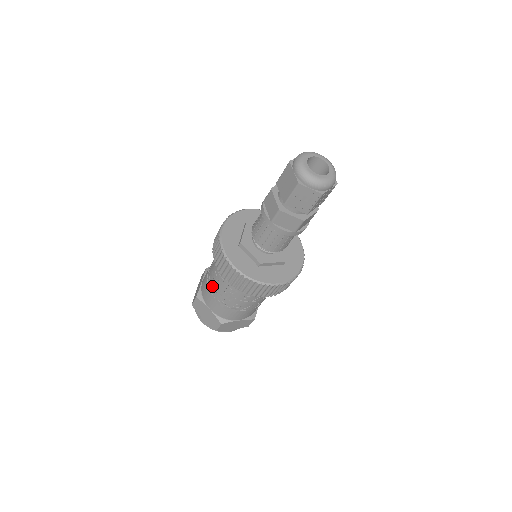
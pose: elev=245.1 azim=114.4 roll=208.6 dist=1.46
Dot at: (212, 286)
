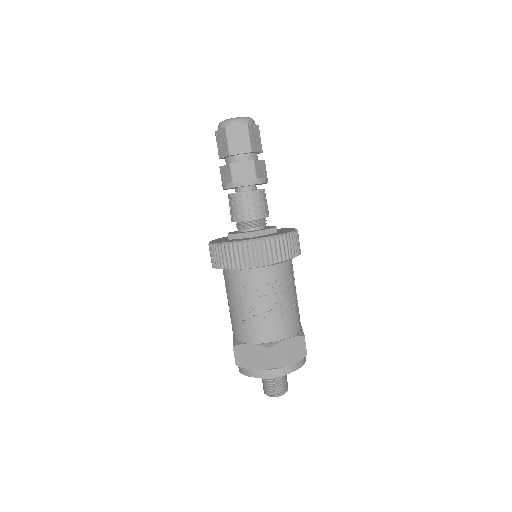
Dot at: (236, 311)
